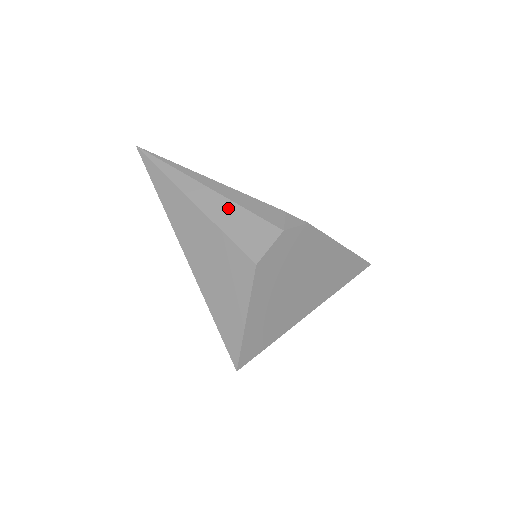
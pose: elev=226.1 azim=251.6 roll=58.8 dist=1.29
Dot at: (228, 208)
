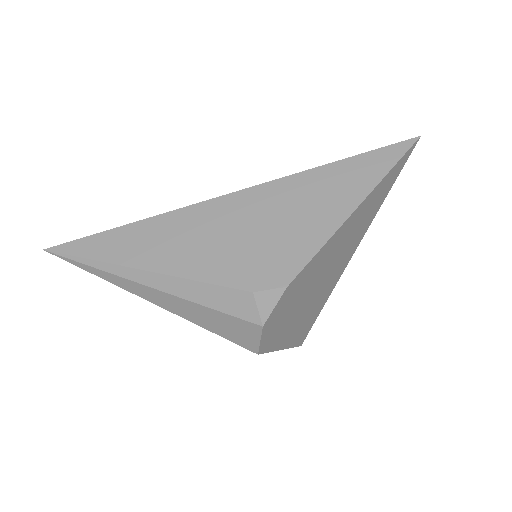
Dot at: (190, 308)
